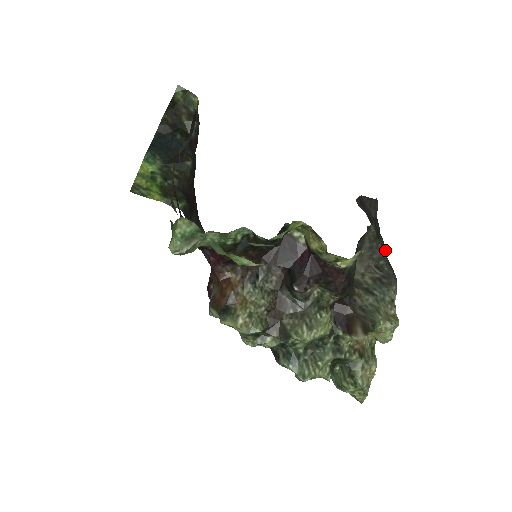
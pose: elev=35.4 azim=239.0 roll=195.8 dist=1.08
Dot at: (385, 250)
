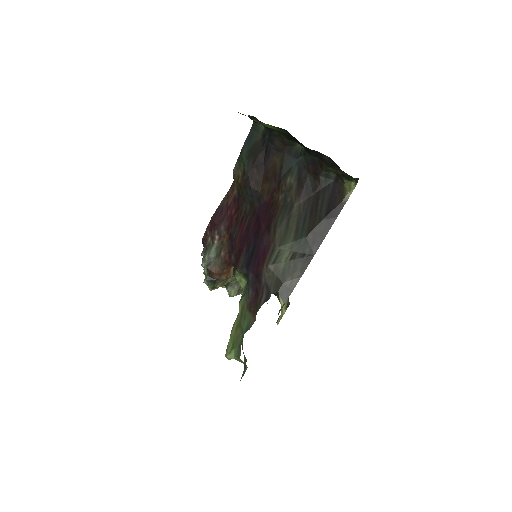
Dot at: occluded
